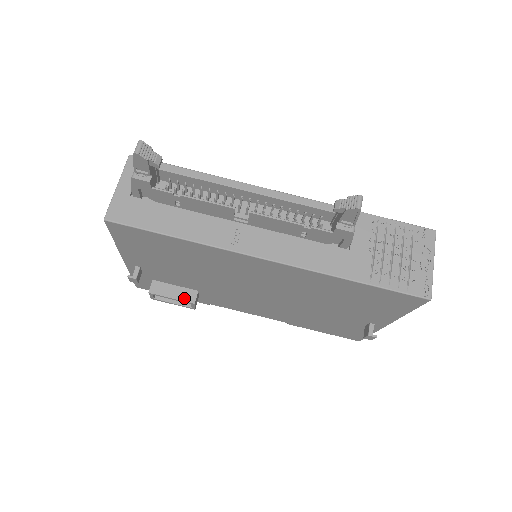
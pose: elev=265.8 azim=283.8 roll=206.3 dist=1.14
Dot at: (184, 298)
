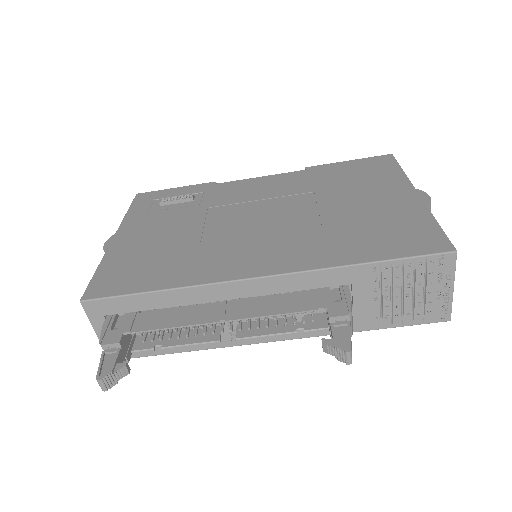
Dot at: occluded
